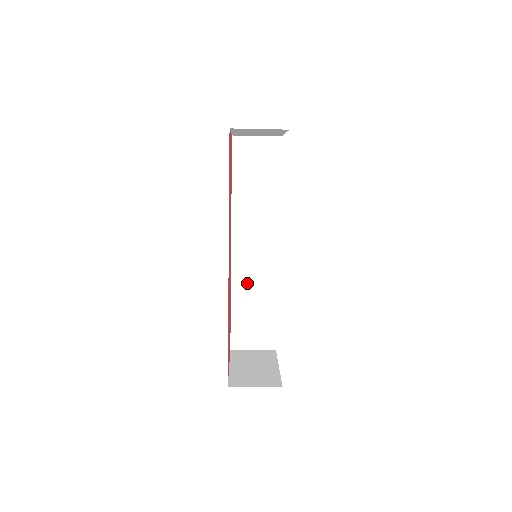
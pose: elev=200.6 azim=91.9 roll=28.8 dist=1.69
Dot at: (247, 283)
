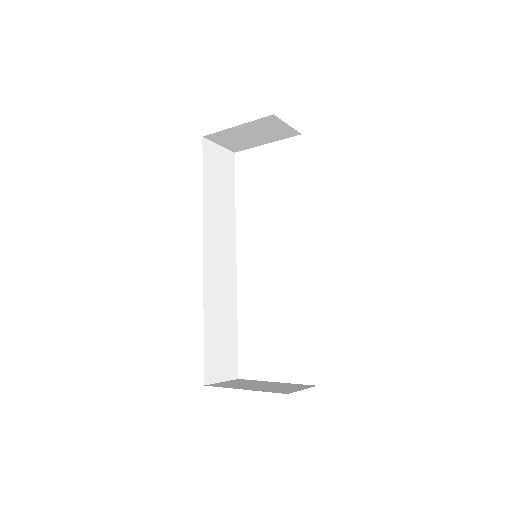
Dot at: (216, 299)
